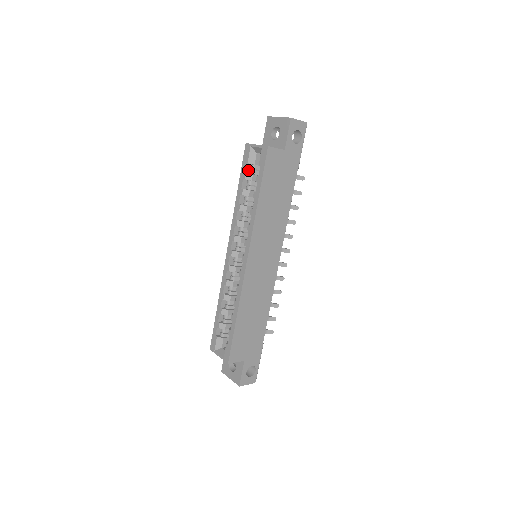
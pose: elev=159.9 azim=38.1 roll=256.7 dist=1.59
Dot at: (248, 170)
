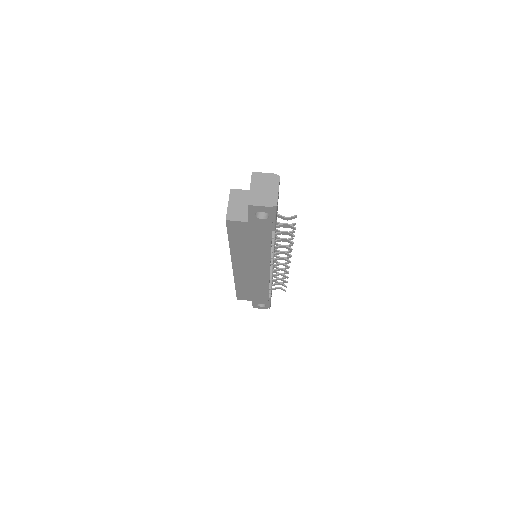
Dot at: occluded
